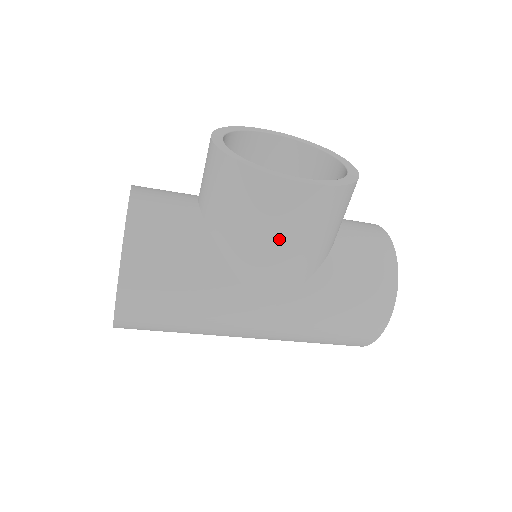
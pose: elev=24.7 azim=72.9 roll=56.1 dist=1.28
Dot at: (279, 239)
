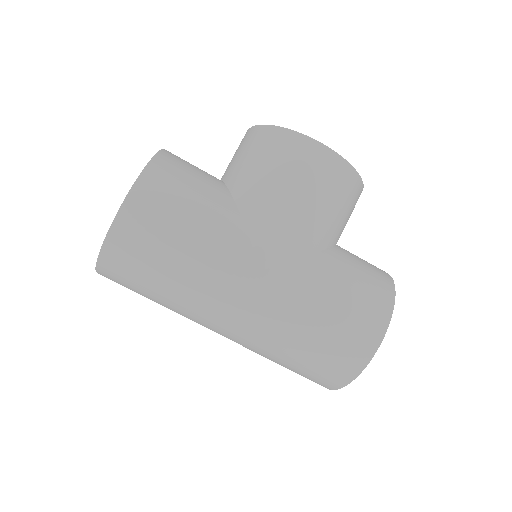
Dot at: (293, 190)
